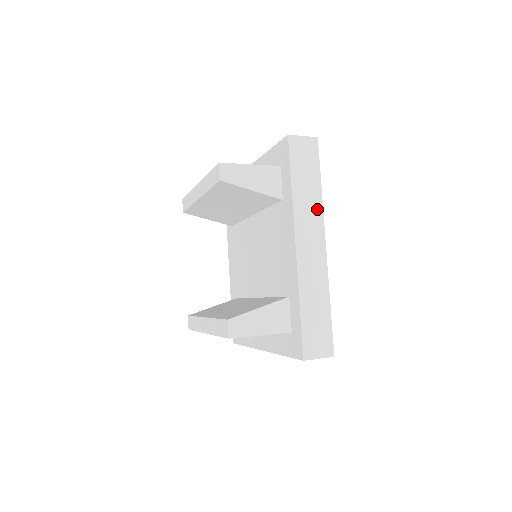
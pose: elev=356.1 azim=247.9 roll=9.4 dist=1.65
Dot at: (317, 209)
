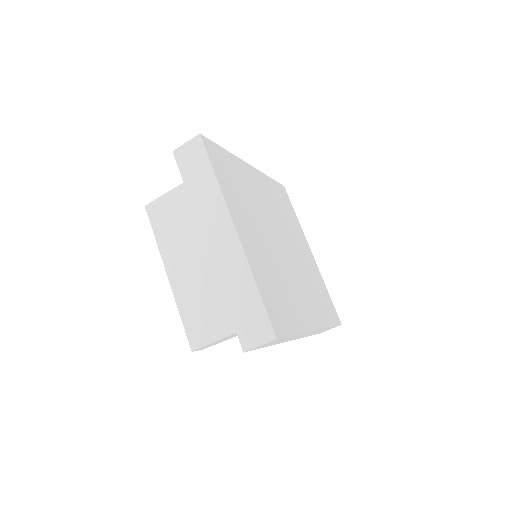
Dot at: occluded
